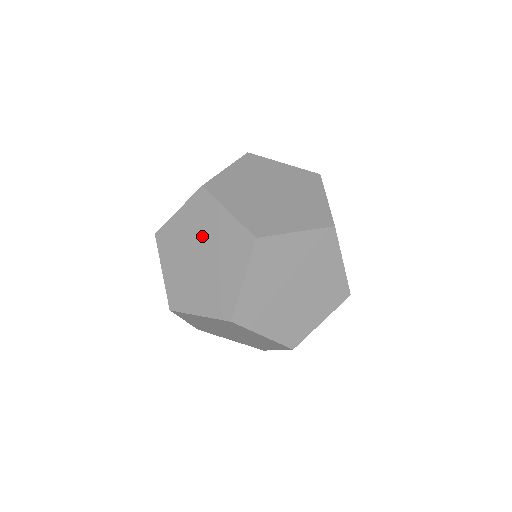
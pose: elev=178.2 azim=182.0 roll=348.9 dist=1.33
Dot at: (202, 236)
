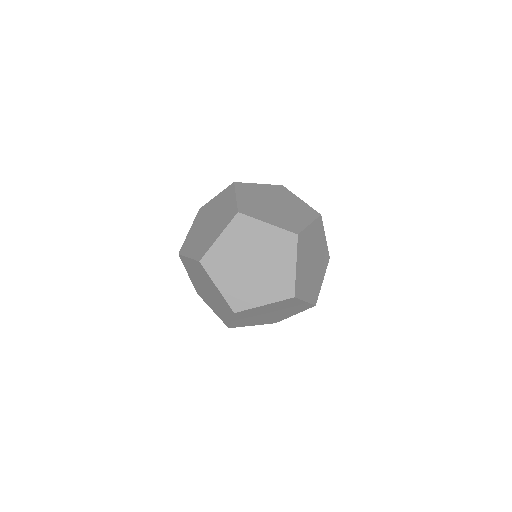
Dot at: (205, 283)
